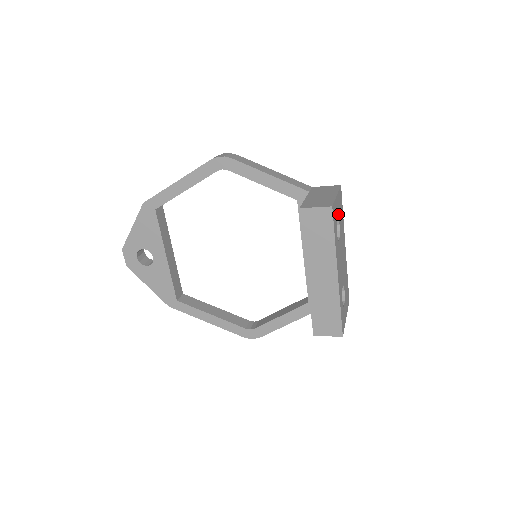
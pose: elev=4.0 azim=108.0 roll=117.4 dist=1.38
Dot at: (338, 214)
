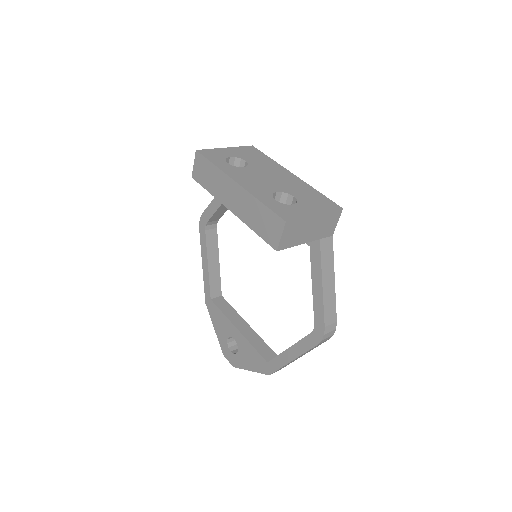
Dot at: (236, 156)
